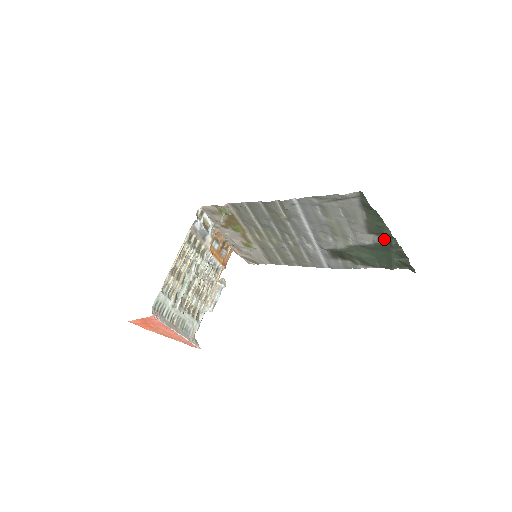
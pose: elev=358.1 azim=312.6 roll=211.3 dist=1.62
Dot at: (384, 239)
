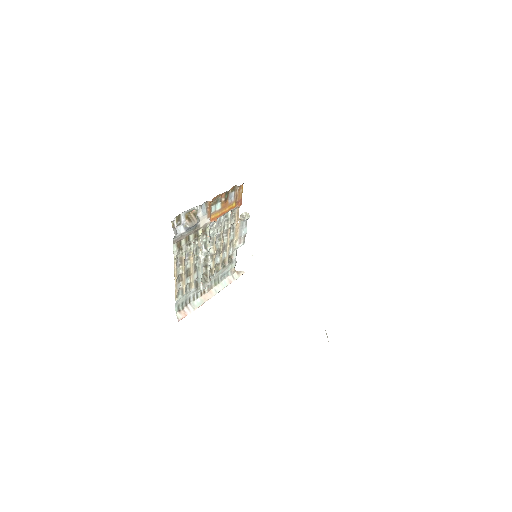
Dot at: occluded
